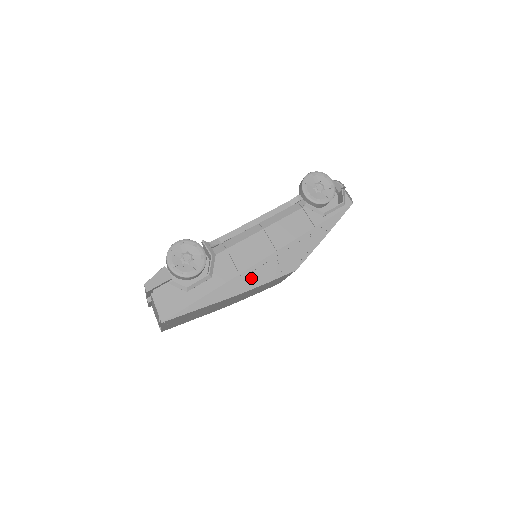
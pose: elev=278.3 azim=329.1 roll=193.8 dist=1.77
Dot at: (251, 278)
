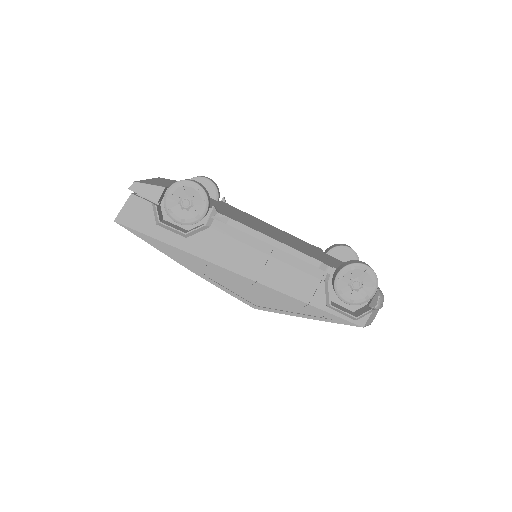
Dot at: (214, 273)
